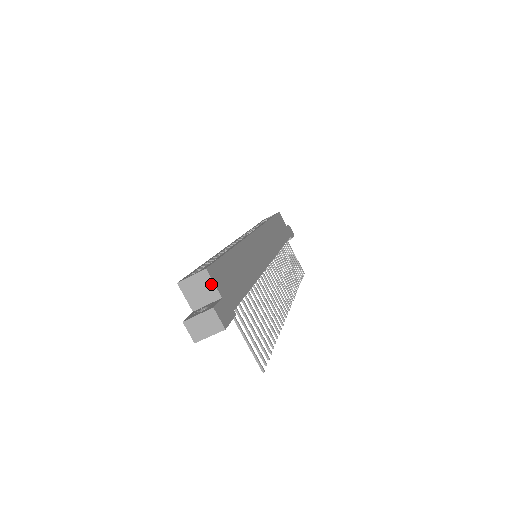
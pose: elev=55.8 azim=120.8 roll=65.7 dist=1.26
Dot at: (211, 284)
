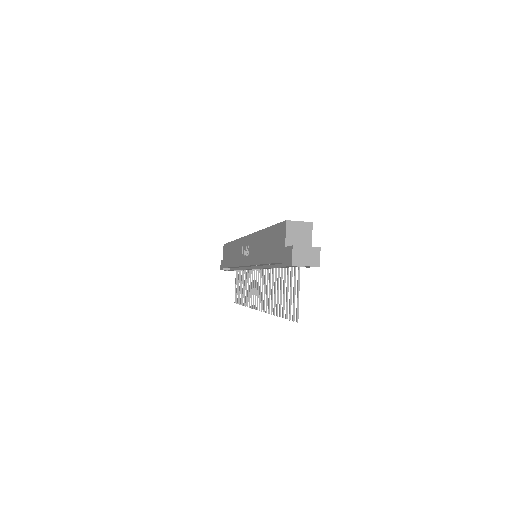
Dot at: (310, 235)
